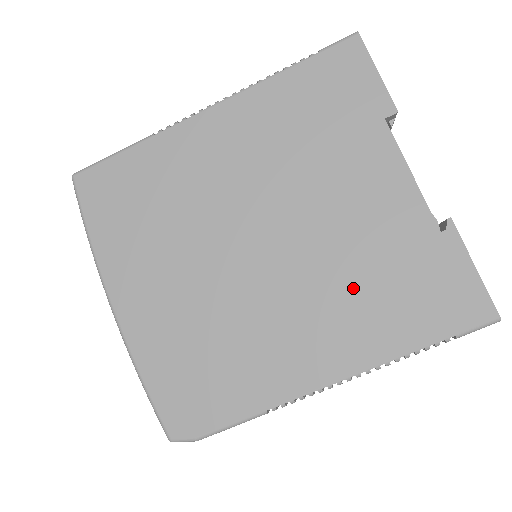
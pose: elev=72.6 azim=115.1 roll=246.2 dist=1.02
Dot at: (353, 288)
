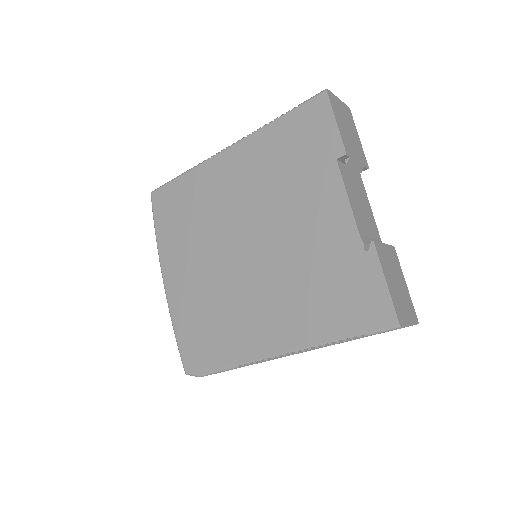
Dot at: (300, 288)
